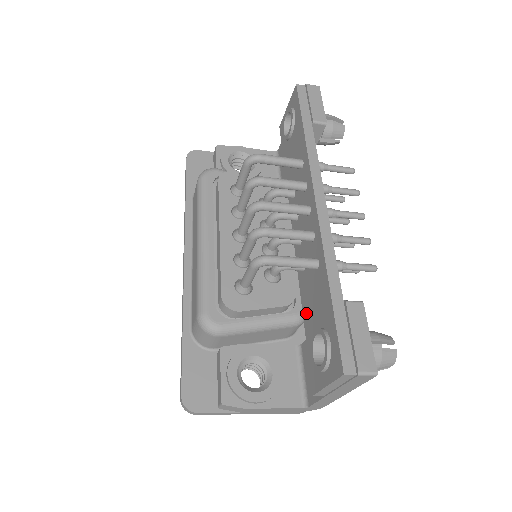
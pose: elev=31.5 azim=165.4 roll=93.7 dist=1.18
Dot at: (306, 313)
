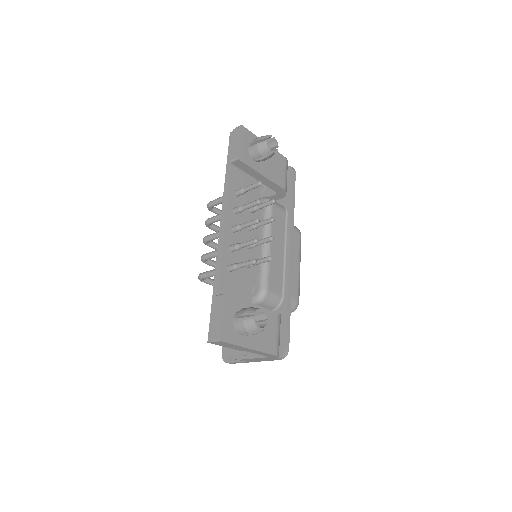
Dot at: occluded
